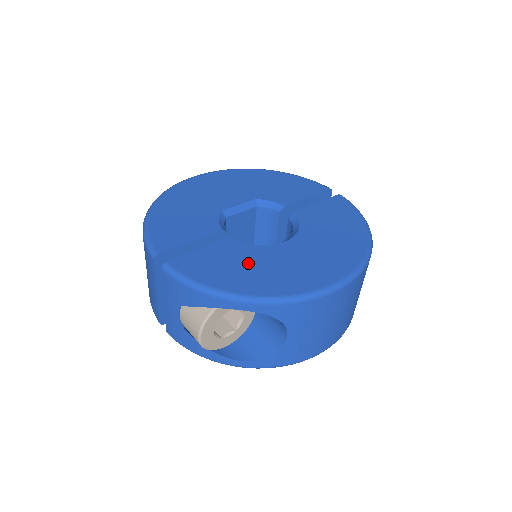
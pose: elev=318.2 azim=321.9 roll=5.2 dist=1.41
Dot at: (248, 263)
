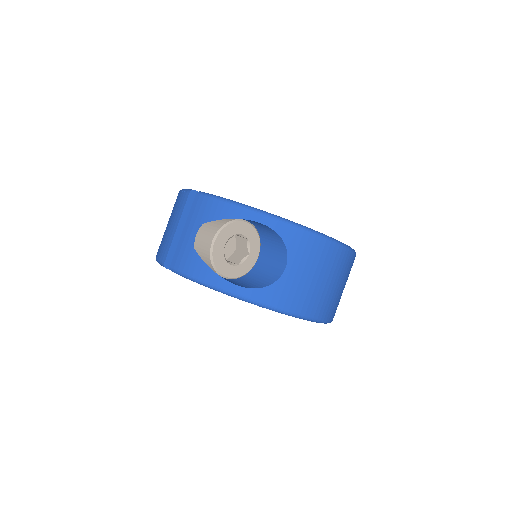
Dot at: occluded
